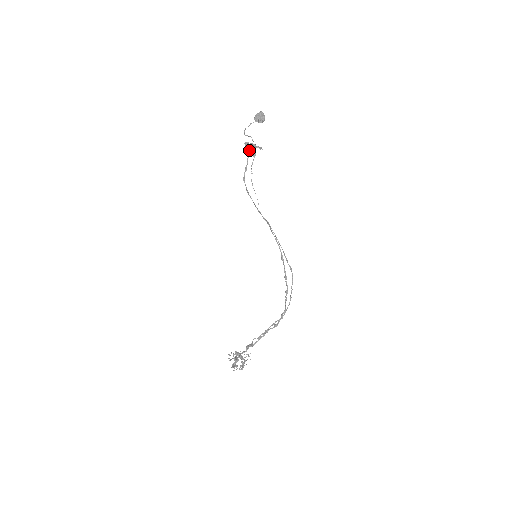
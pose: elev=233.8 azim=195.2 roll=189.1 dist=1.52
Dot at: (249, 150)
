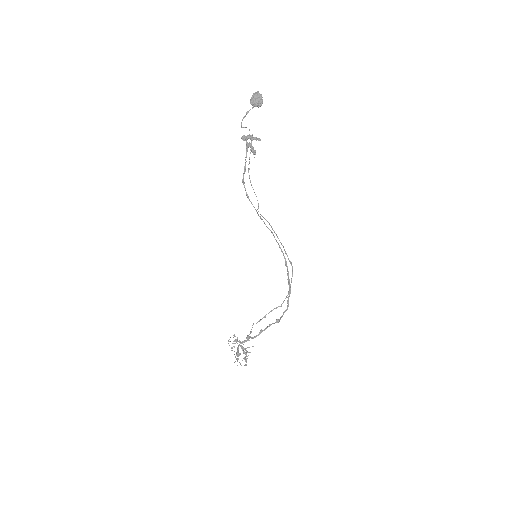
Dot at: (247, 146)
